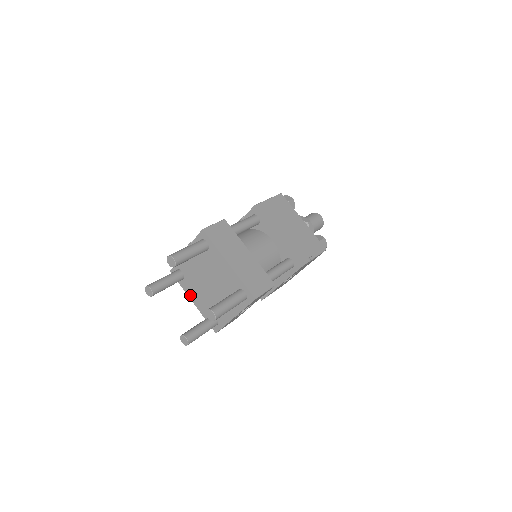
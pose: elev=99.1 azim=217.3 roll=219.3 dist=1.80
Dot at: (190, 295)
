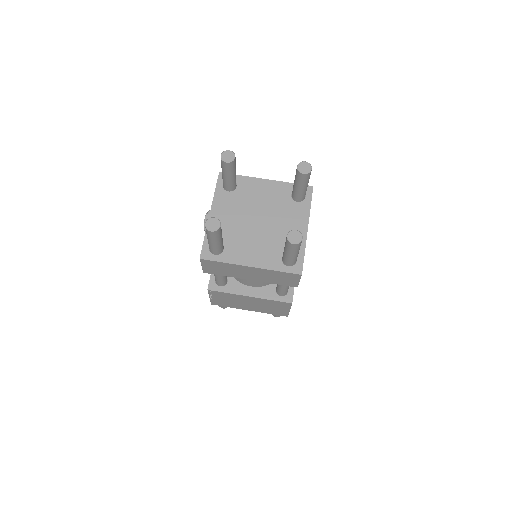
Dot at: (242, 261)
